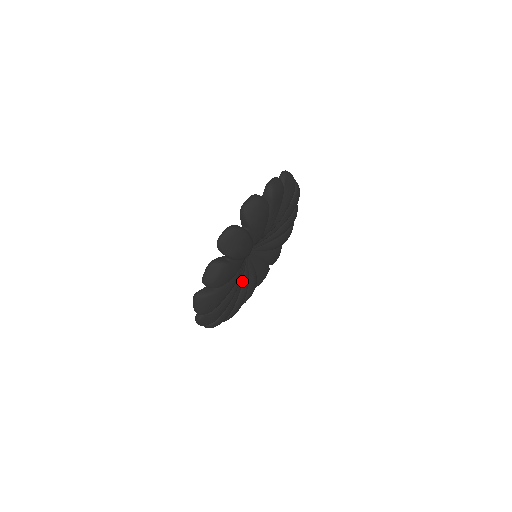
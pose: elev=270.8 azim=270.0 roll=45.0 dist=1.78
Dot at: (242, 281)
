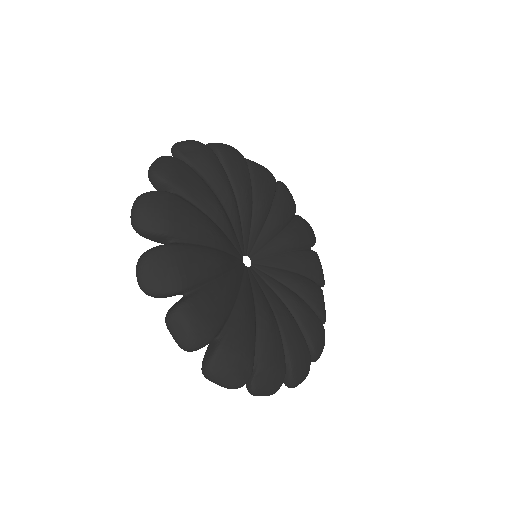
Dot at: (275, 297)
